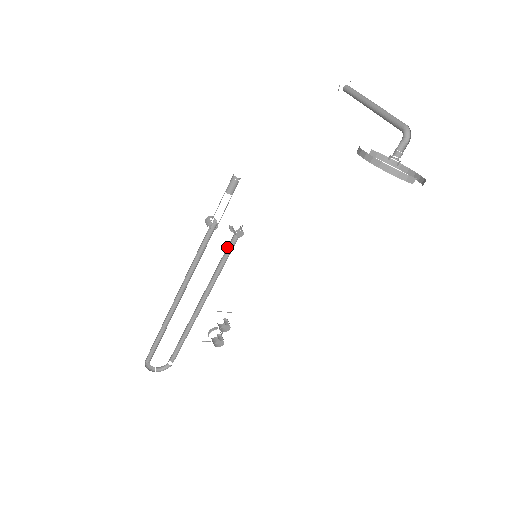
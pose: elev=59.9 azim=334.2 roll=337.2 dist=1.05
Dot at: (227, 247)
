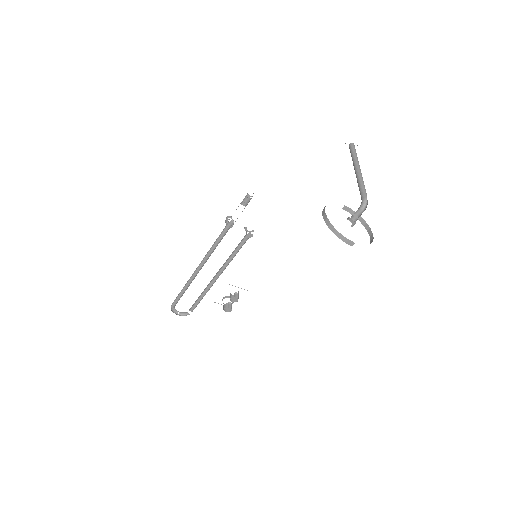
Dot at: (240, 242)
